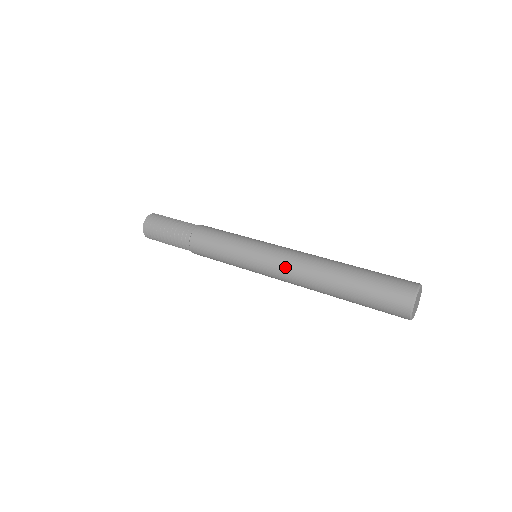
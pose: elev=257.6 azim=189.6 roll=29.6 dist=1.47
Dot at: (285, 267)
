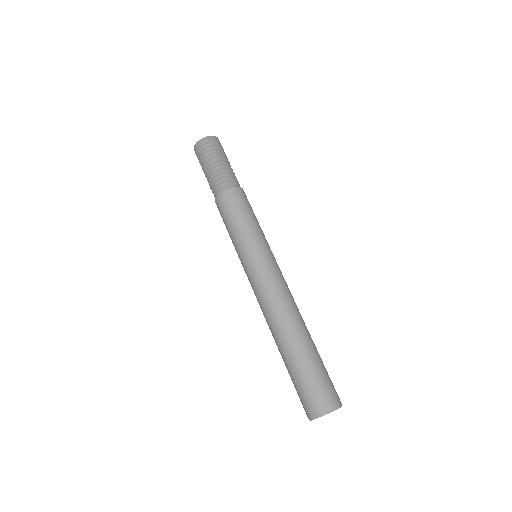
Dot at: (273, 288)
